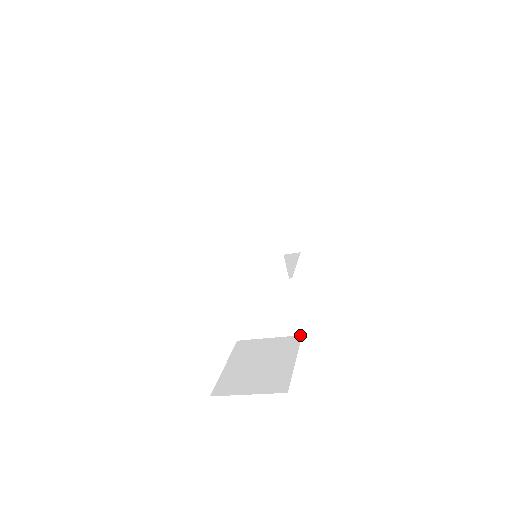
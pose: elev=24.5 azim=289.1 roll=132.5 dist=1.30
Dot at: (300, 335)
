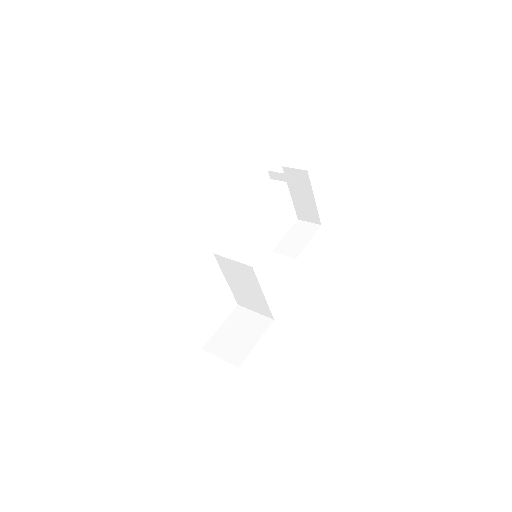
Dot at: (273, 319)
